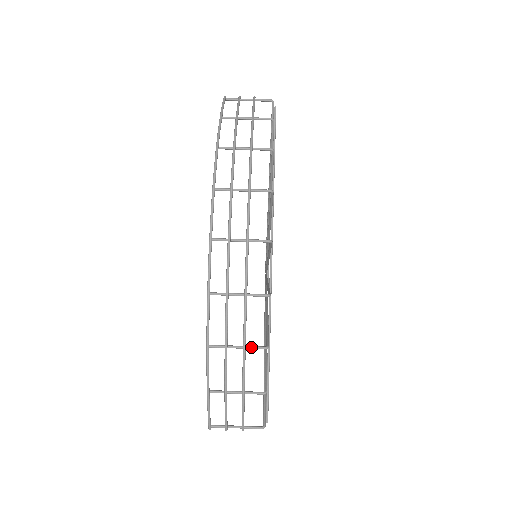
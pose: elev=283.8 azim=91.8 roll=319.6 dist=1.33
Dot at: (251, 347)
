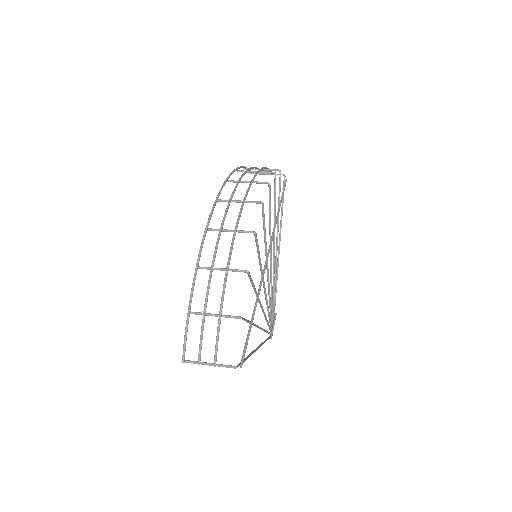
Dot at: (233, 269)
